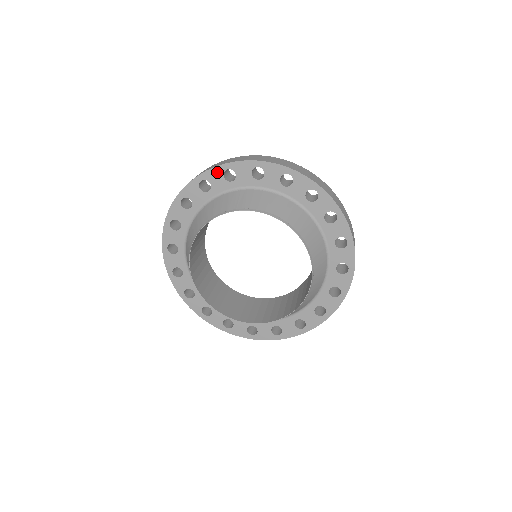
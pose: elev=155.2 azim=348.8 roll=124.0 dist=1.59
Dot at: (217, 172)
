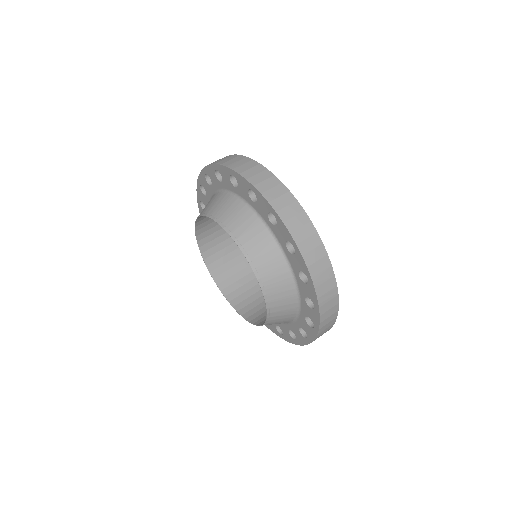
Dot at: (287, 234)
